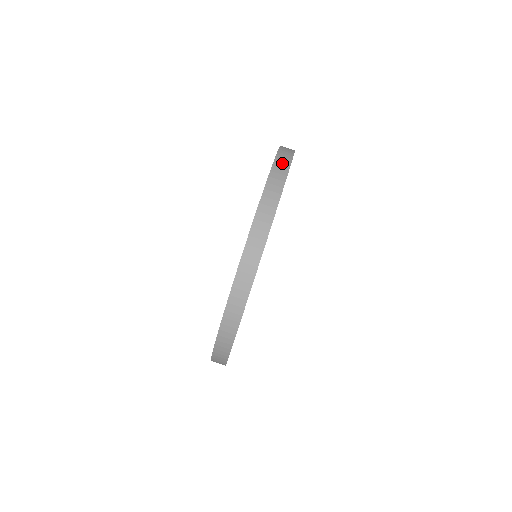
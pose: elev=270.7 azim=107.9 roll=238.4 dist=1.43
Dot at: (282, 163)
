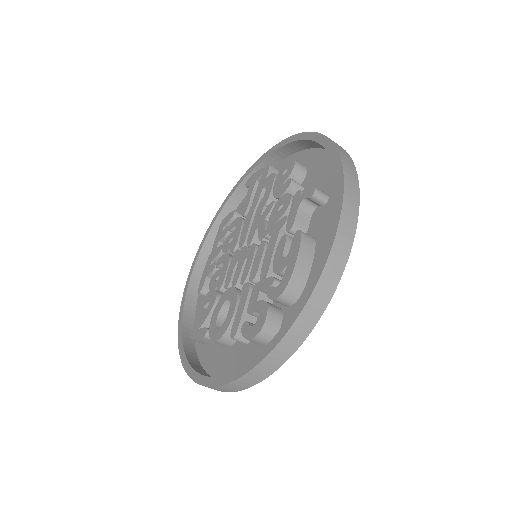
Dot at: (352, 189)
